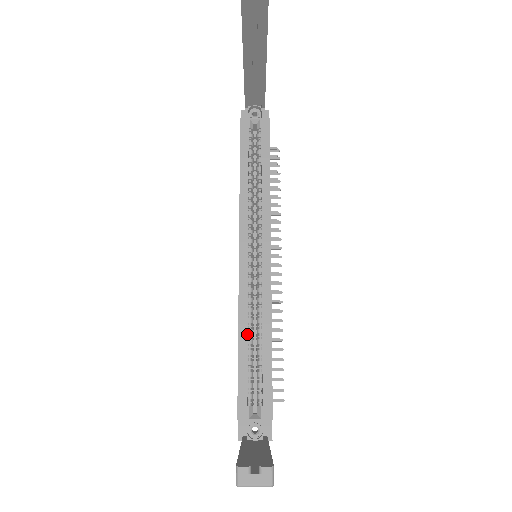
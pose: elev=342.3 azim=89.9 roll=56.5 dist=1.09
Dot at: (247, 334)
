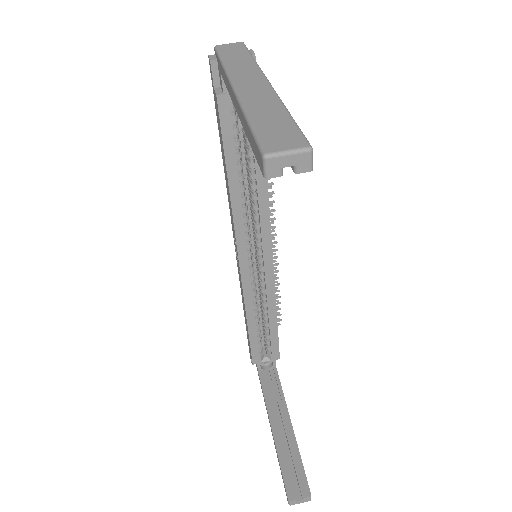
Dot at: (255, 318)
